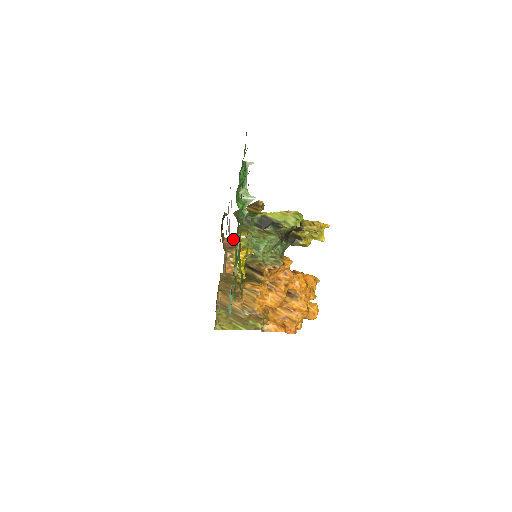
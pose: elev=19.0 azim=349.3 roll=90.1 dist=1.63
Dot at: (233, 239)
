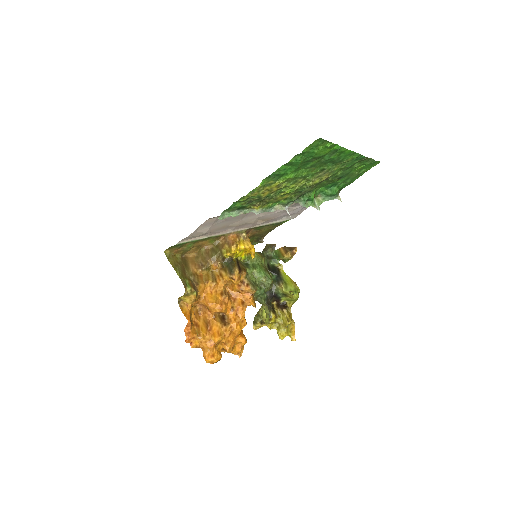
Dot at: occluded
